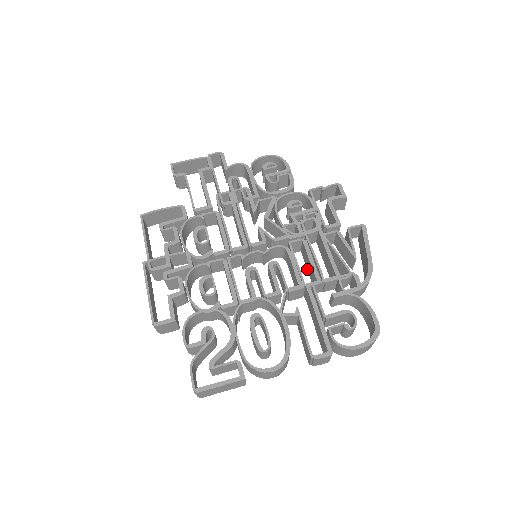
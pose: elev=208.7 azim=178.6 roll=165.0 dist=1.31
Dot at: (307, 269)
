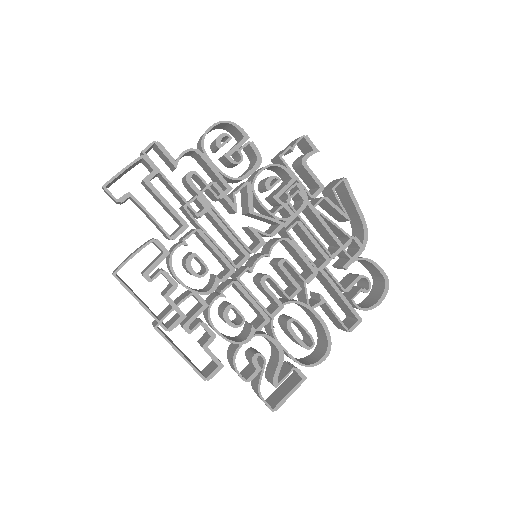
Dot at: occluded
